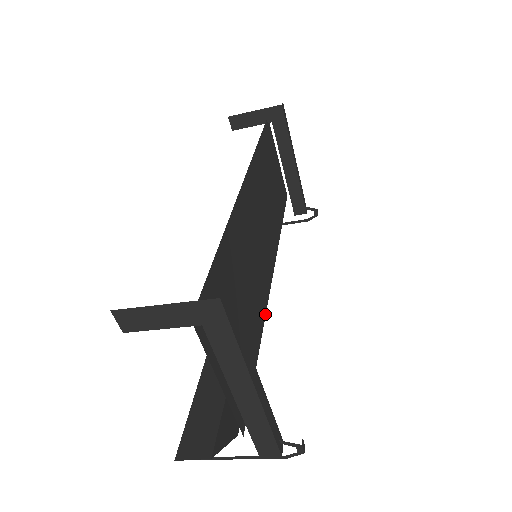
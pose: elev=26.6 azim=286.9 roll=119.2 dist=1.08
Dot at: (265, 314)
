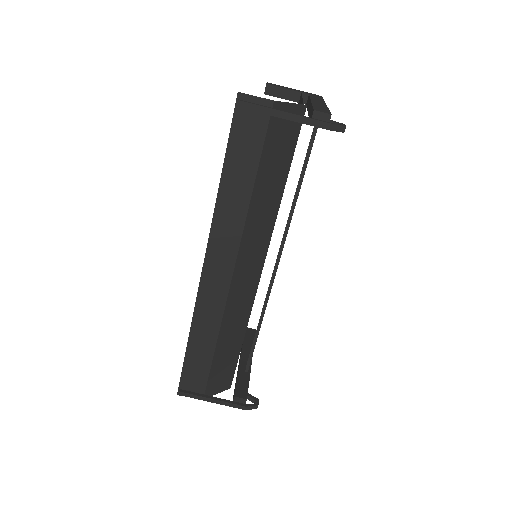
Dot at: occluded
